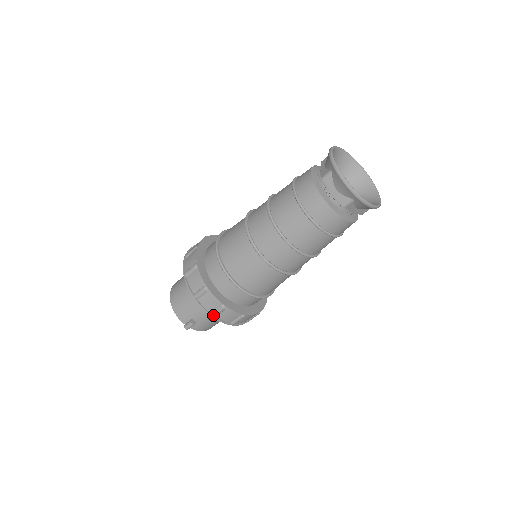
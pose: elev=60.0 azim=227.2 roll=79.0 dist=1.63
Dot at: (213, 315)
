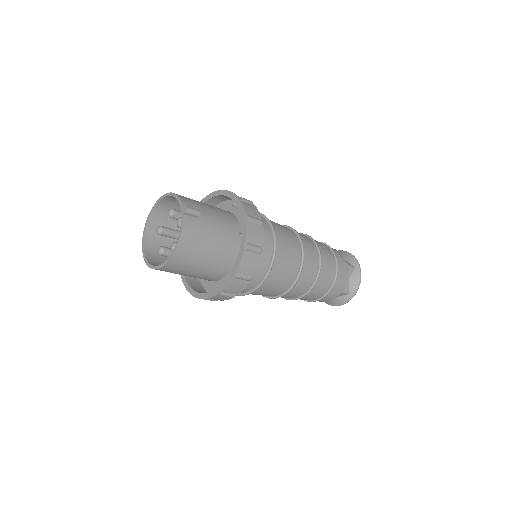
Dot at: (248, 216)
